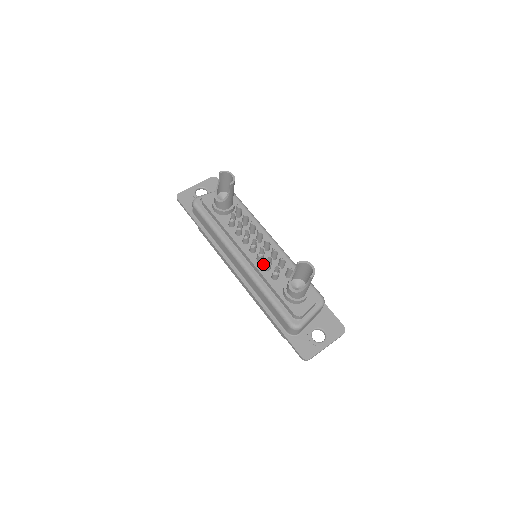
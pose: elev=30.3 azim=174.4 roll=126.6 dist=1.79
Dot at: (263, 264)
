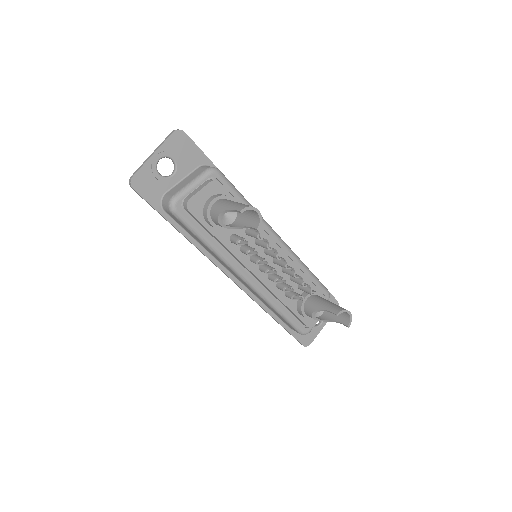
Dot at: occluded
